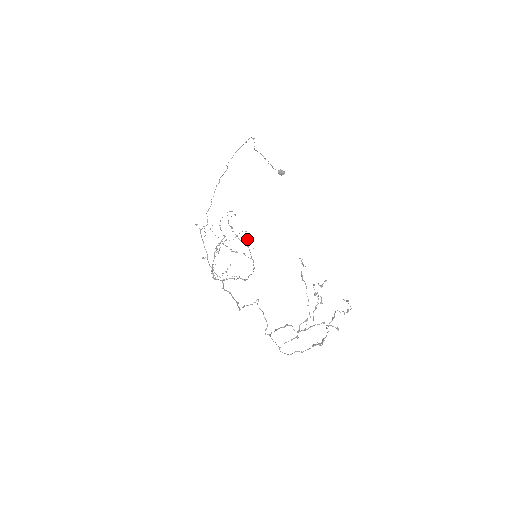
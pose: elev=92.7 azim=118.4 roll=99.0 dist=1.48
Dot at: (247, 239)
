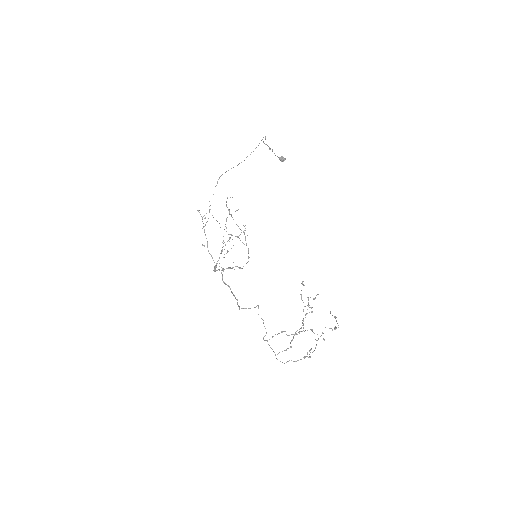
Dot at: (244, 226)
